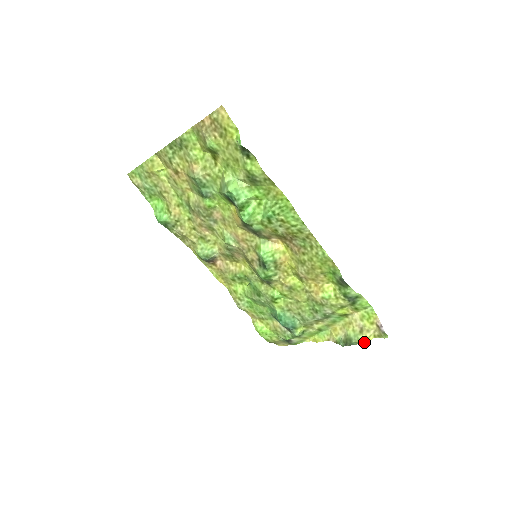
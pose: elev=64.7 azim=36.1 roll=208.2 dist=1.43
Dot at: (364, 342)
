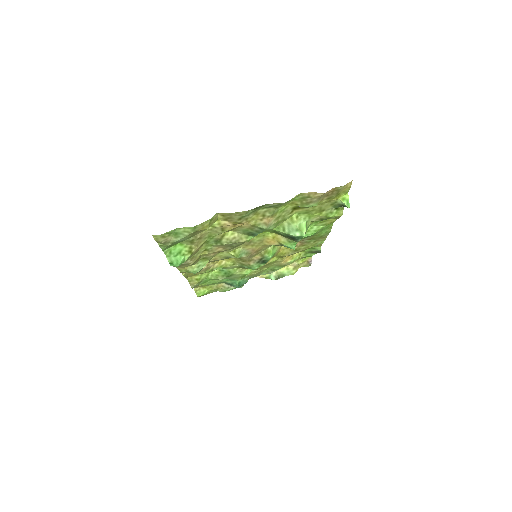
Dot at: occluded
